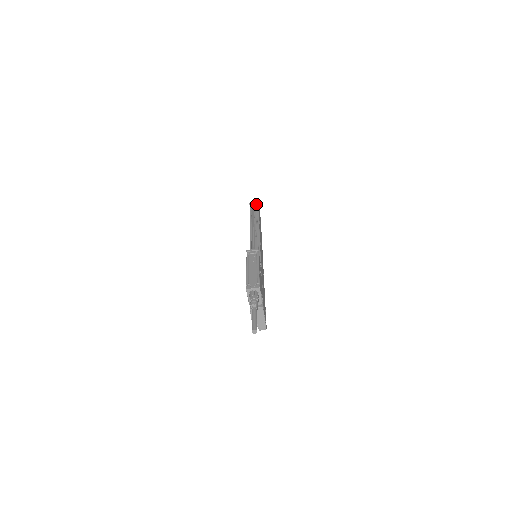
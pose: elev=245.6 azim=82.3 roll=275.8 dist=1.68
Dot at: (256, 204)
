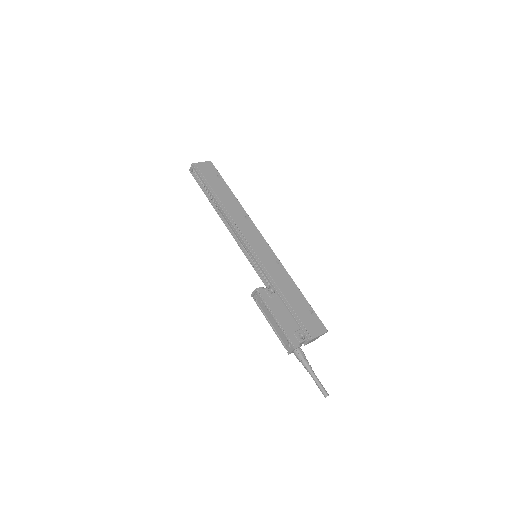
Dot at: (194, 171)
